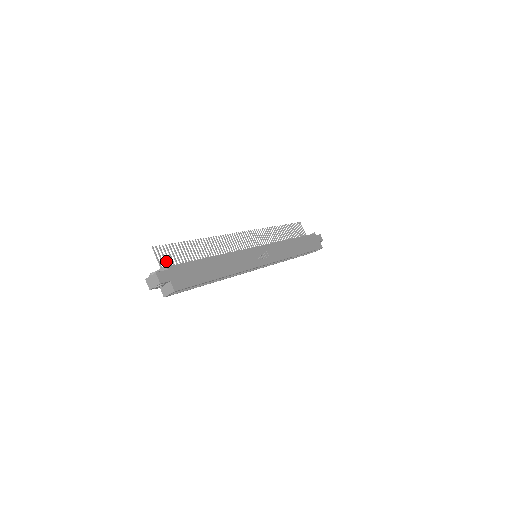
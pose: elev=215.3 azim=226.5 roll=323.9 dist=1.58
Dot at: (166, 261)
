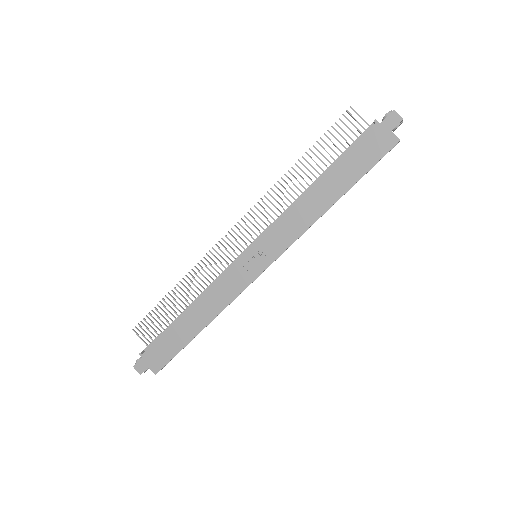
Dot at: (149, 336)
